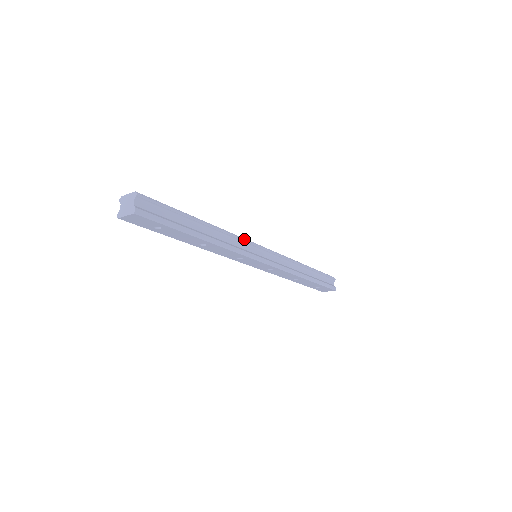
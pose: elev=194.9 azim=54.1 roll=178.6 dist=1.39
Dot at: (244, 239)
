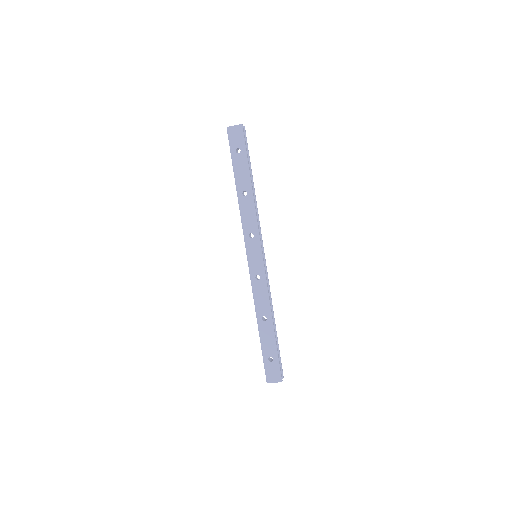
Dot at: occluded
